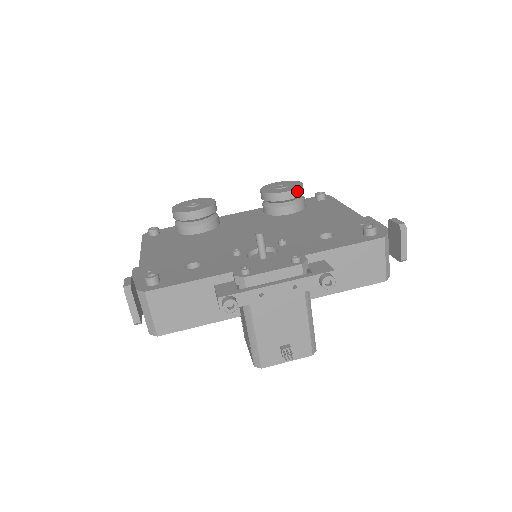
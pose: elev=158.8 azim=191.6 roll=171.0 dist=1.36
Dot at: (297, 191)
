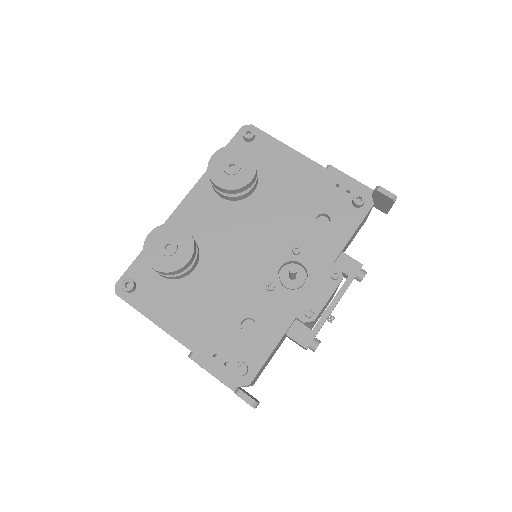
Dot at: (256, 170)
